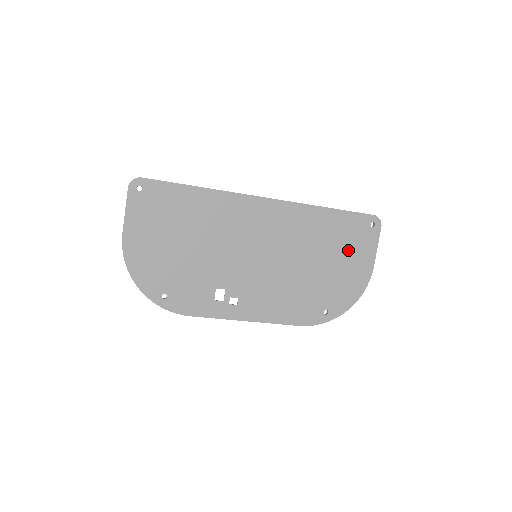
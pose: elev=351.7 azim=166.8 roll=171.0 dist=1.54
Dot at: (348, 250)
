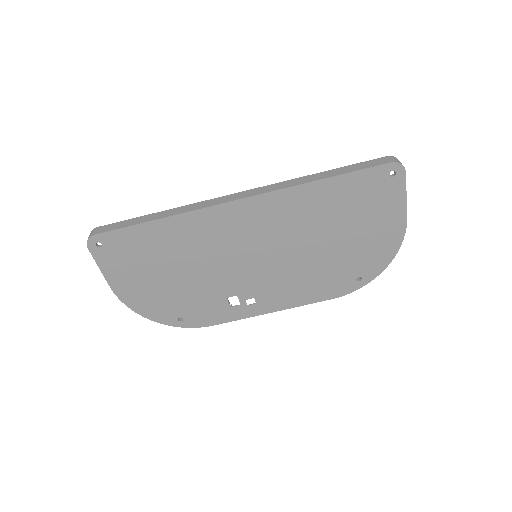
Dot at: (366, 213)
